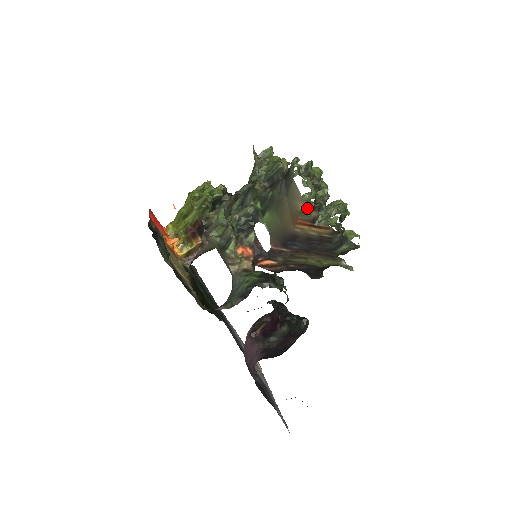
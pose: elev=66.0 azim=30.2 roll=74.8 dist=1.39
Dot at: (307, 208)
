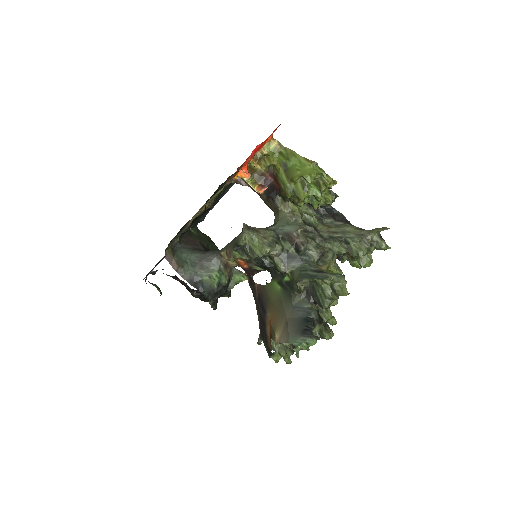
Dot at: (277, 341)
